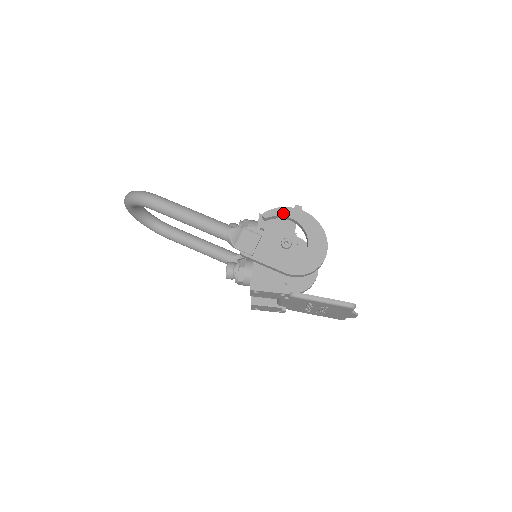
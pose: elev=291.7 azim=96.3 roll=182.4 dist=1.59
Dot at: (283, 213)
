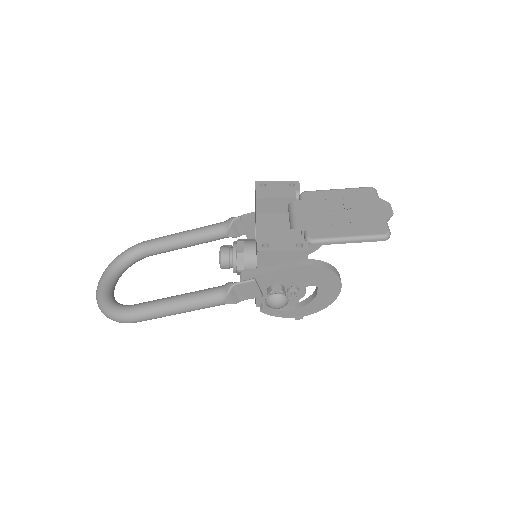
Dot at: occluded
